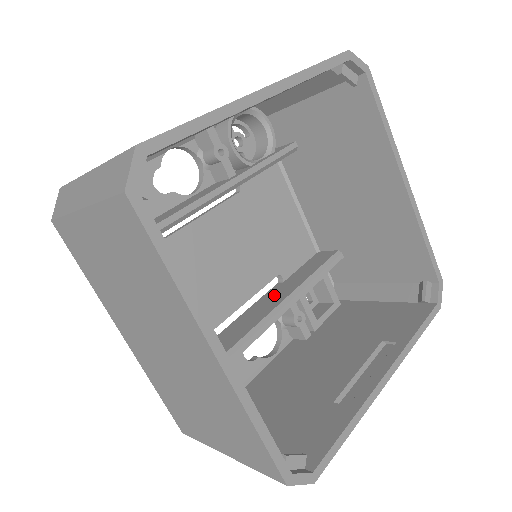
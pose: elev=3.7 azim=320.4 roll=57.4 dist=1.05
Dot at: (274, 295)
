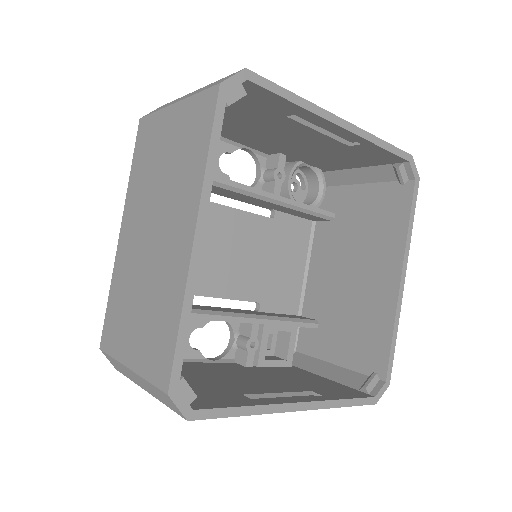
Dot at: (245, 311)
